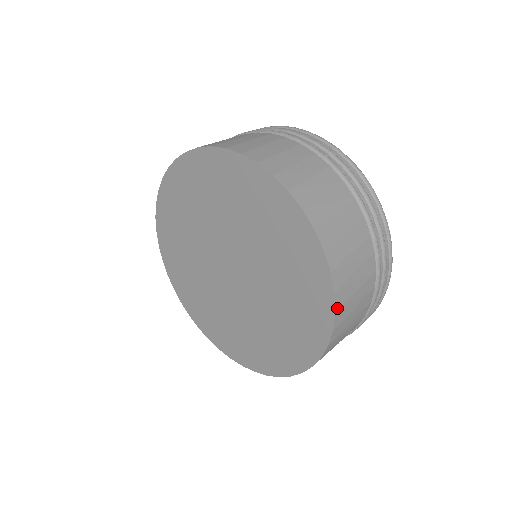
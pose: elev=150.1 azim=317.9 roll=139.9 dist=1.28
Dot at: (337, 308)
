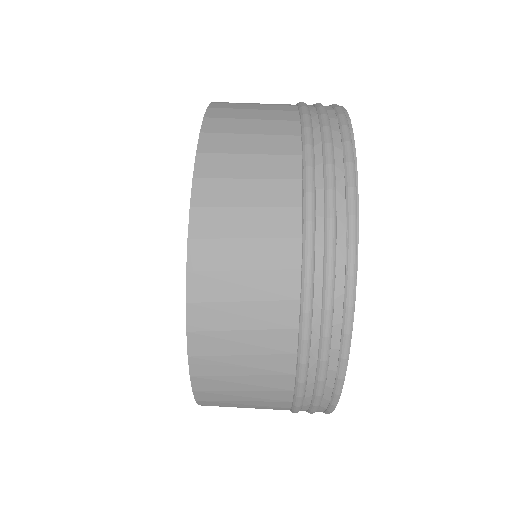
Dot at: (202, 404)
